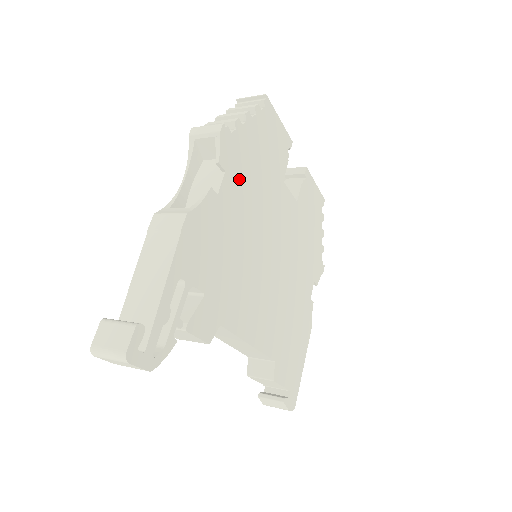
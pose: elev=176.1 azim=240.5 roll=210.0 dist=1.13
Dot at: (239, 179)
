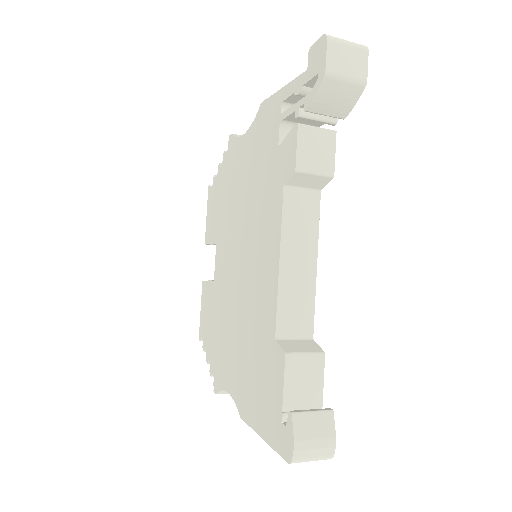
Dot at: occluded
